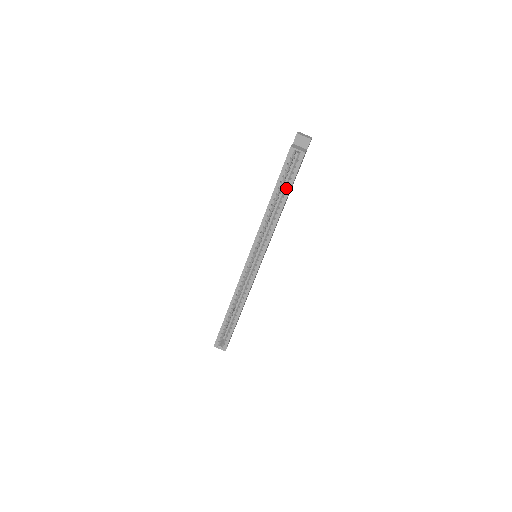
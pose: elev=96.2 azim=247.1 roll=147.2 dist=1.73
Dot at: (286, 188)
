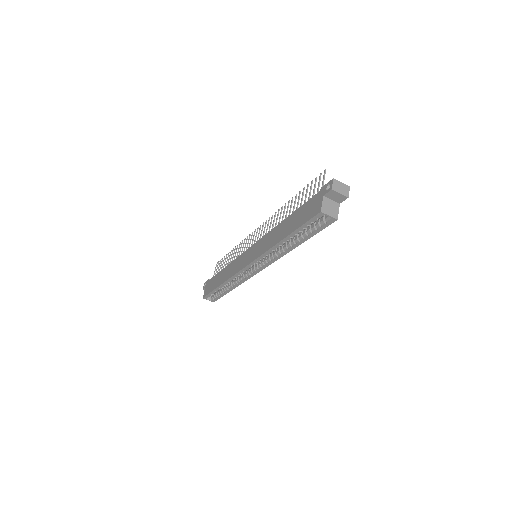
Dot at: (304, 236)
